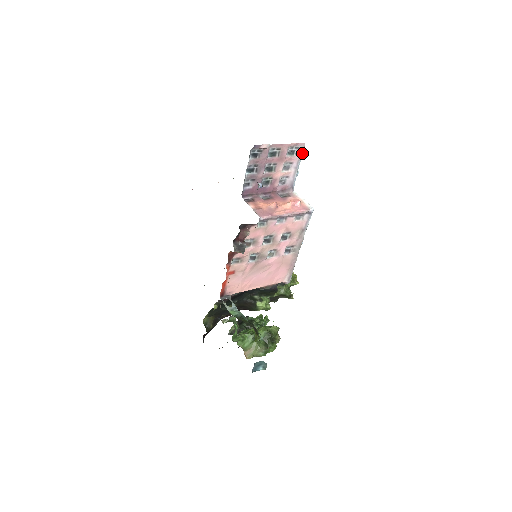
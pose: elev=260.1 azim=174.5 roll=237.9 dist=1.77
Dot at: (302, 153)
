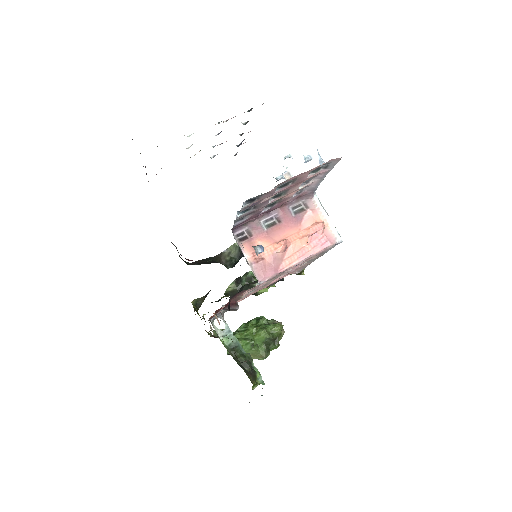
Dot at: (334, 164)
